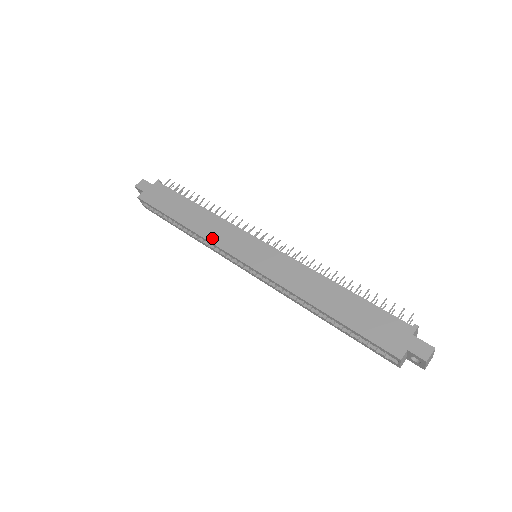
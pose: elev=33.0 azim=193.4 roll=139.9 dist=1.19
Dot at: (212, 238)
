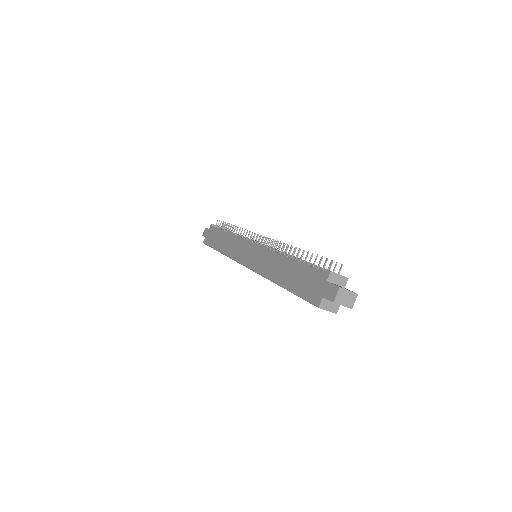
Dot at: (231, 255)
